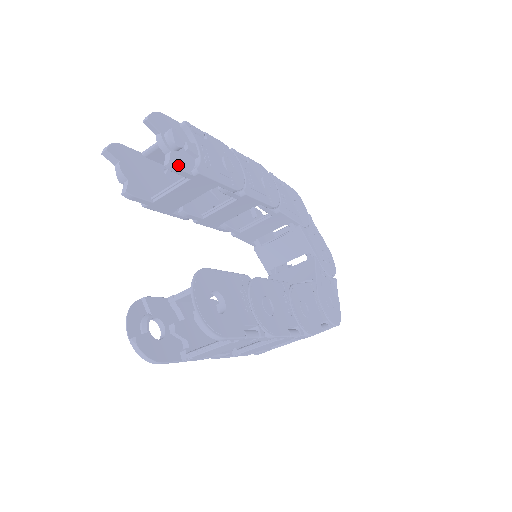
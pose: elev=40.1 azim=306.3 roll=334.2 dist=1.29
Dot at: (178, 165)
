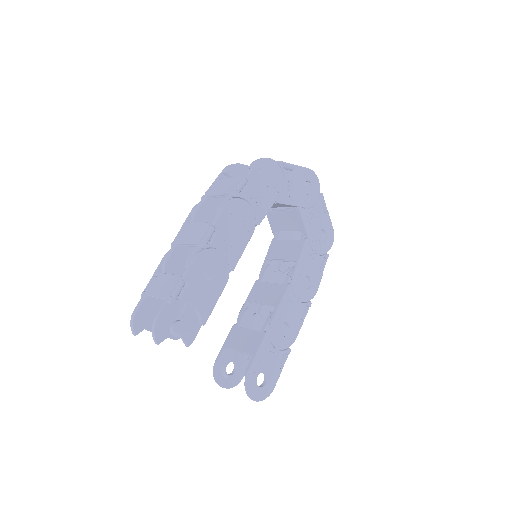
Dot at: (192, 337)
